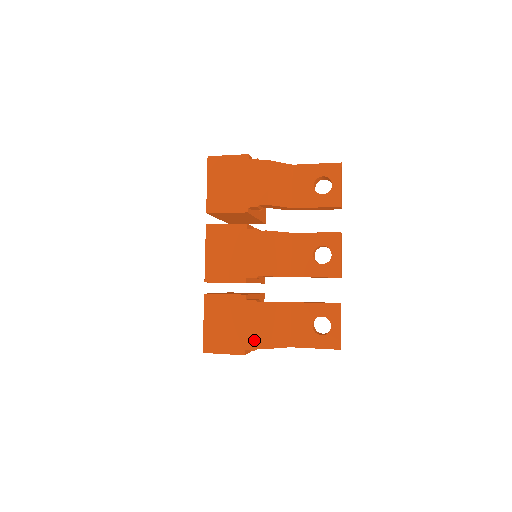
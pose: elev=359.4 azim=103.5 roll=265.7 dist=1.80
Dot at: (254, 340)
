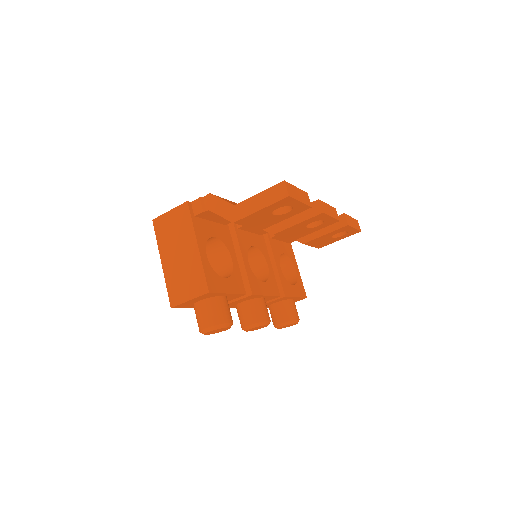
Dot at: occluded
